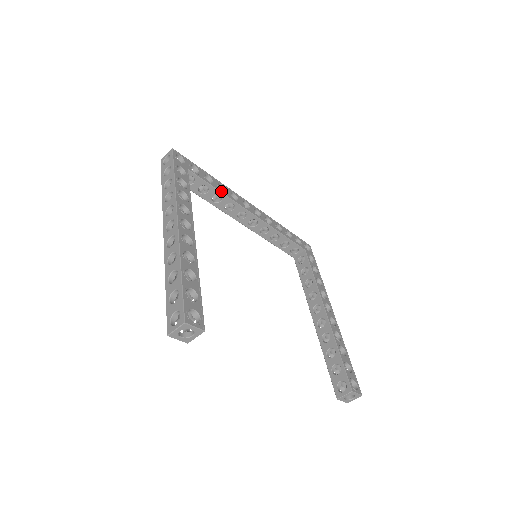
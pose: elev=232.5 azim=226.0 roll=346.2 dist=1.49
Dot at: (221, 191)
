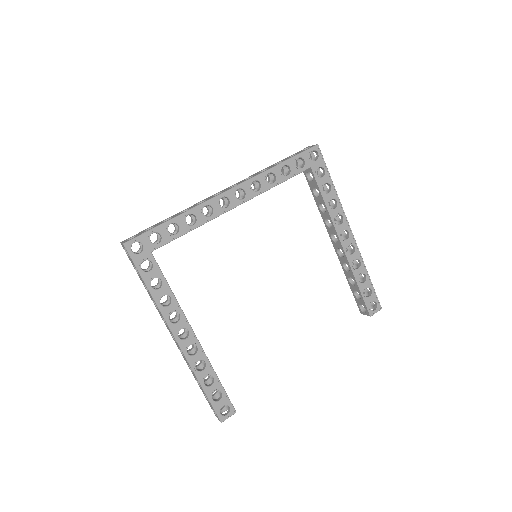
Dot at: (193, 228)
